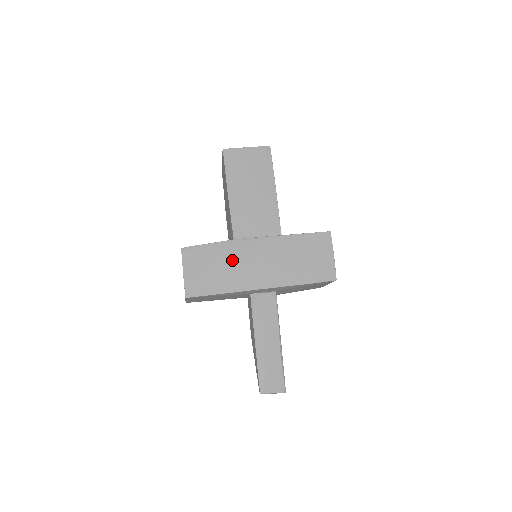
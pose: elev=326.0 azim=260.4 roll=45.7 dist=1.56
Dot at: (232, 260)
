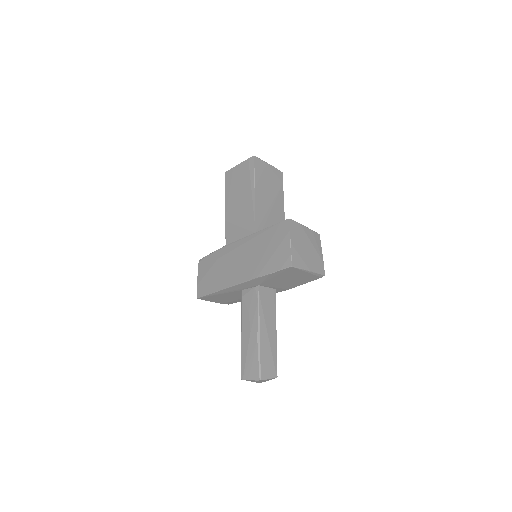
Dot at: (223, 263)
